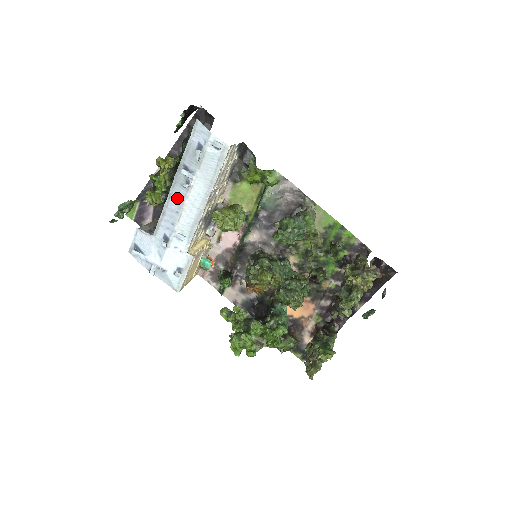
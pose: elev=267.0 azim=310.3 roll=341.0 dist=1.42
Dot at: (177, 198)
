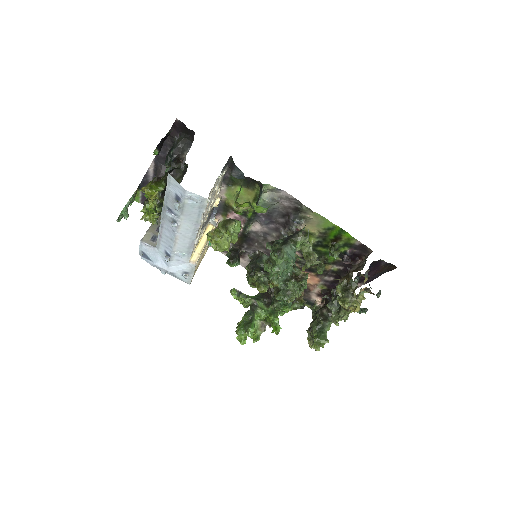
Dot at: (168, 229)
